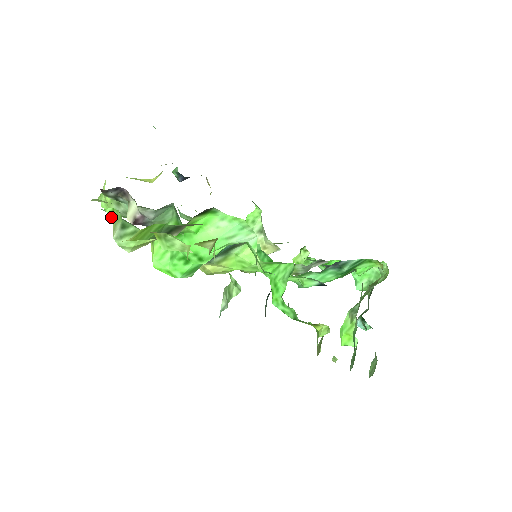
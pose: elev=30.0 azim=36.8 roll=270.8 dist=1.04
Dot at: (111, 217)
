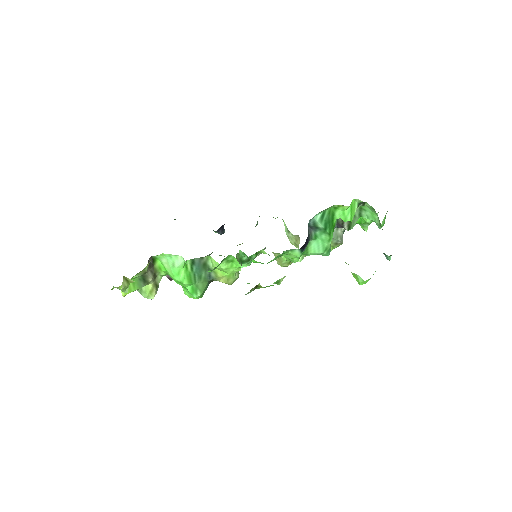
Dot at: occluded
